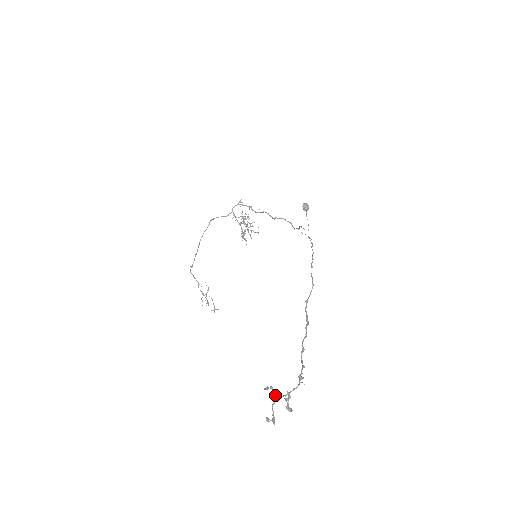
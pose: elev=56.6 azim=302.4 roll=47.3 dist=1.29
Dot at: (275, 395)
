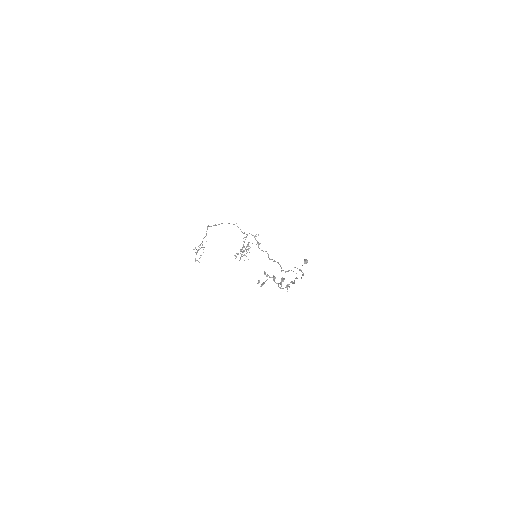
Dot at: occluded
